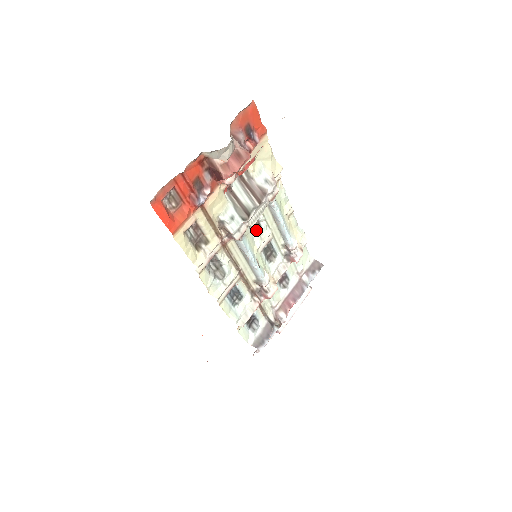
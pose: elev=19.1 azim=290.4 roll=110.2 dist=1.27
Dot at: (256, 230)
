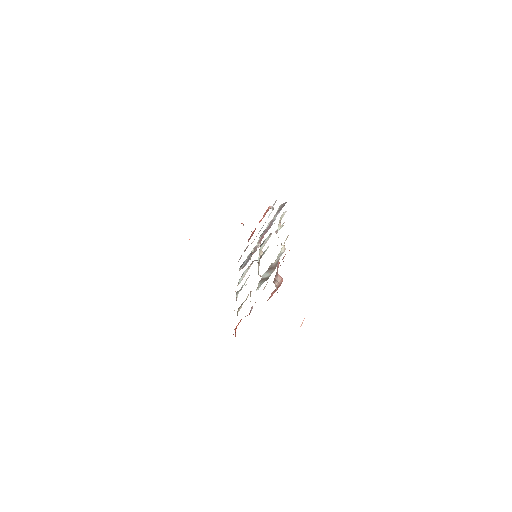
Dot at: occluded
